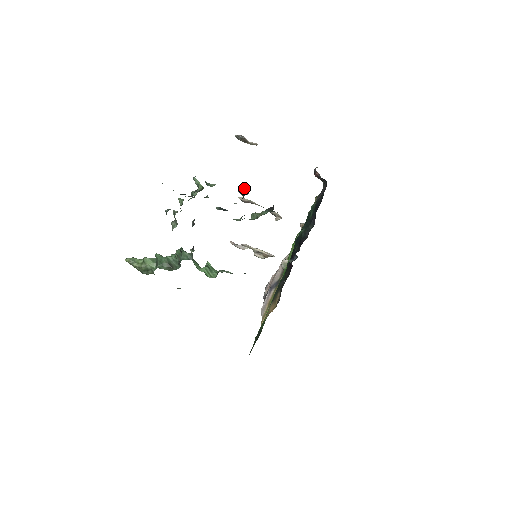
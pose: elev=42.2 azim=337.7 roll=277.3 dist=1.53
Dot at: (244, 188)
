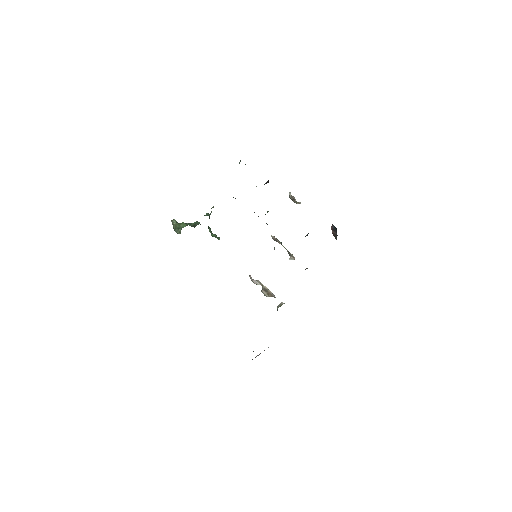
Dot at: (268, 181)
